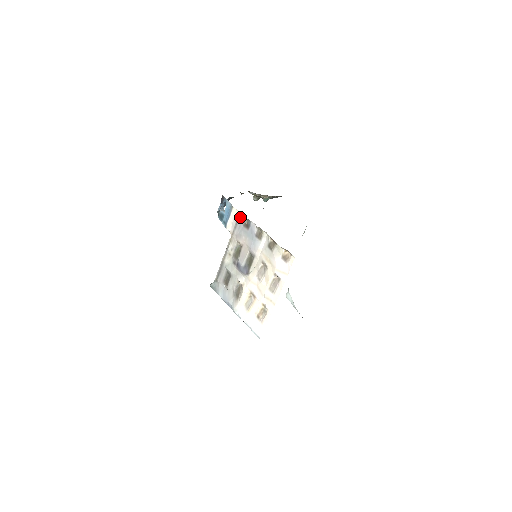
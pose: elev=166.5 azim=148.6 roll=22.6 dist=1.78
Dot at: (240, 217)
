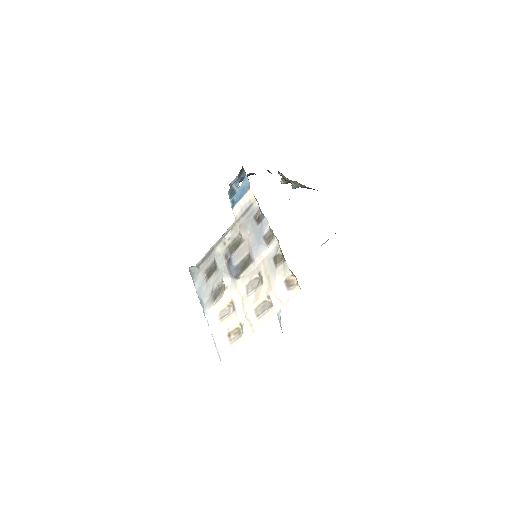
Dot at: (254, 205)
